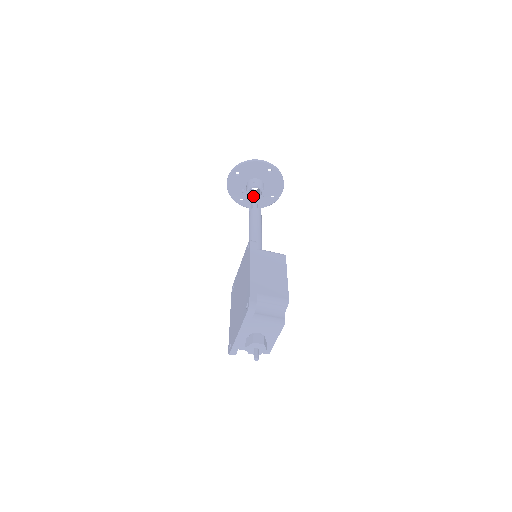
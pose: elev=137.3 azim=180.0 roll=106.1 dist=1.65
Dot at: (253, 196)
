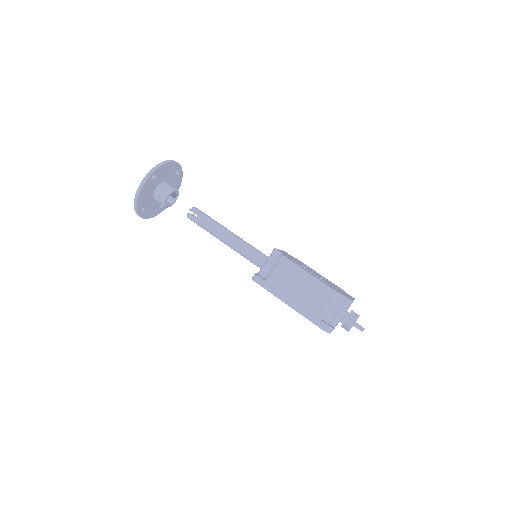
Dot at: (171, 199)
